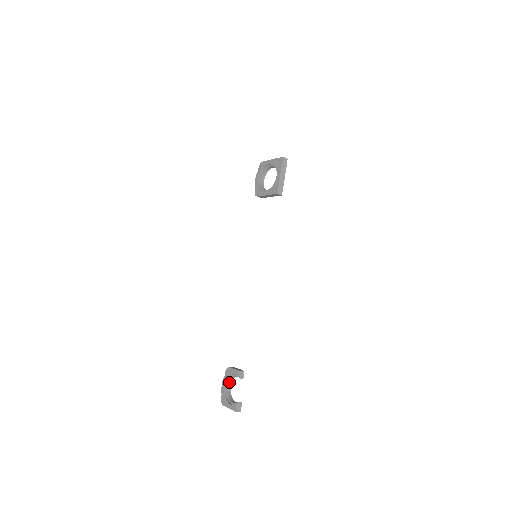
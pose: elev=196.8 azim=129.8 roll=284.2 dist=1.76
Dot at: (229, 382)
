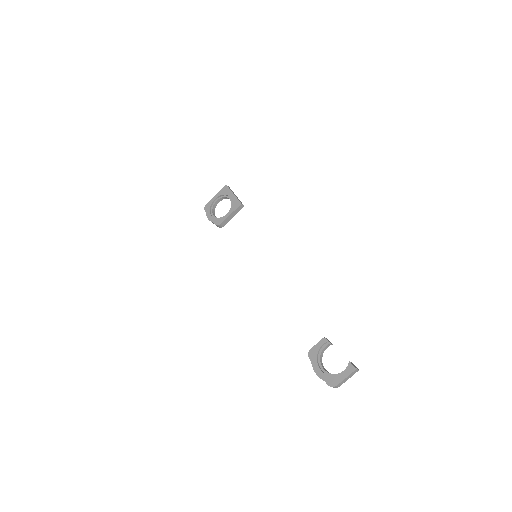
Dot at: (321, 364)
